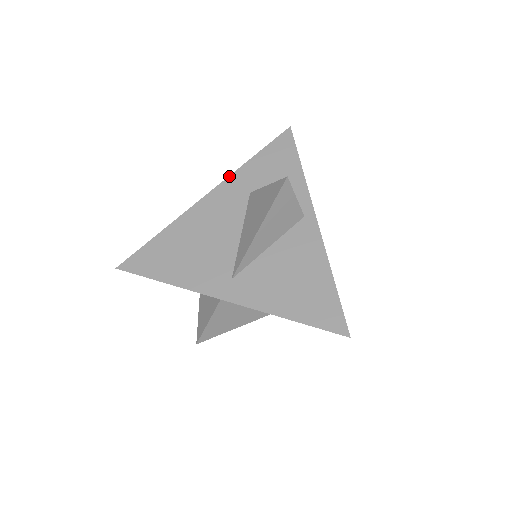
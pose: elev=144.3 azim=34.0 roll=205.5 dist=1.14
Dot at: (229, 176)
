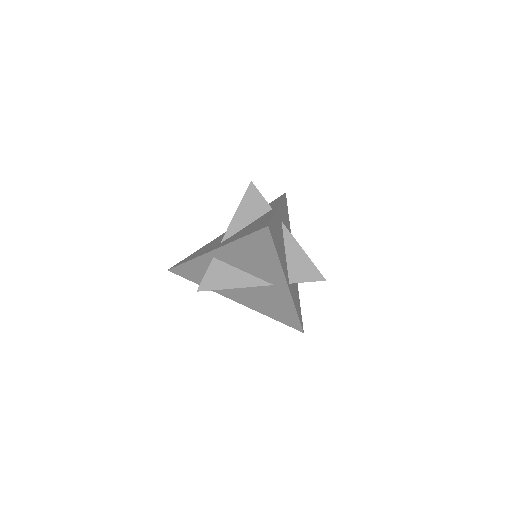
Dot at: occluded
